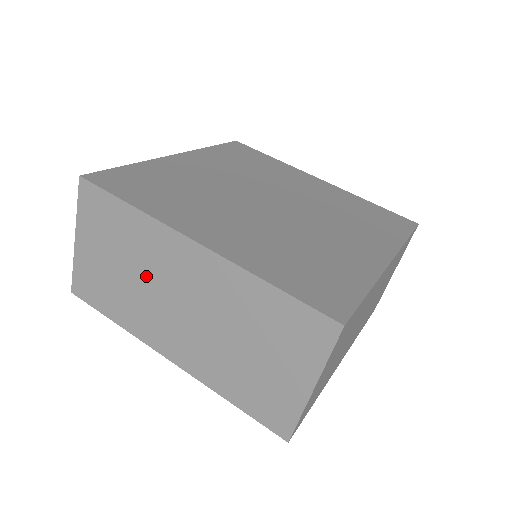
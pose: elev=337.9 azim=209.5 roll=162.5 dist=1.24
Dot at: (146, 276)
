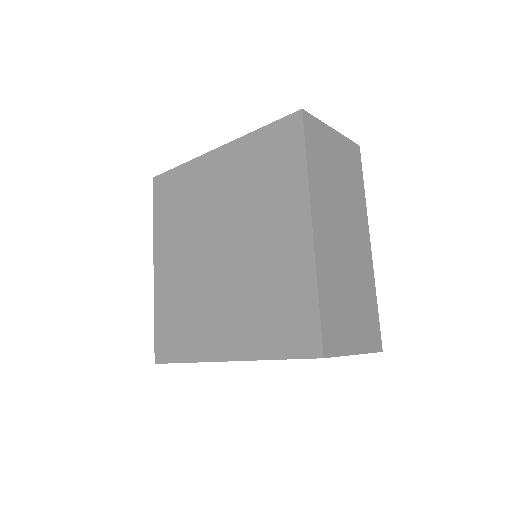
Dot at: occluded
